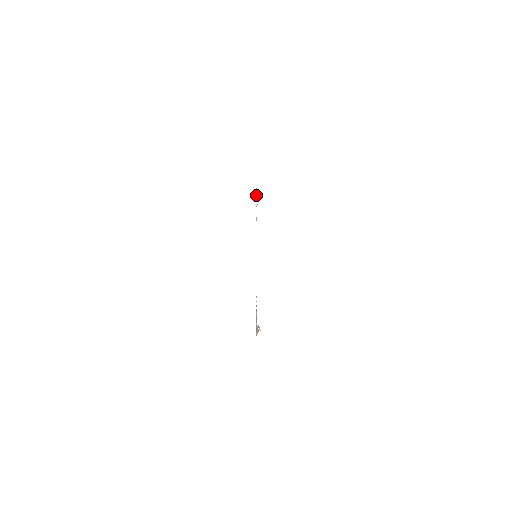
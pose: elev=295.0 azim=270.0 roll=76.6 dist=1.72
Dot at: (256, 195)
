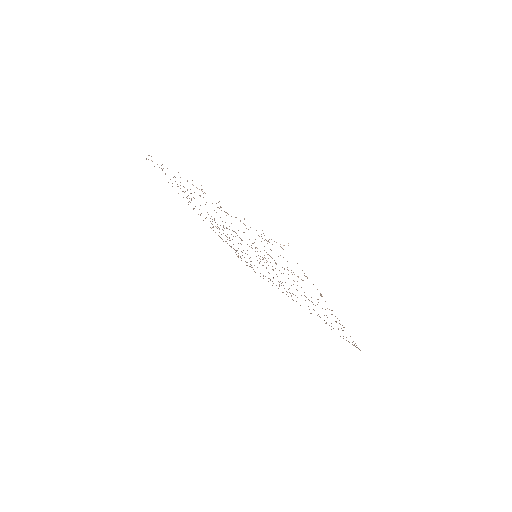
Dot at: occluded
